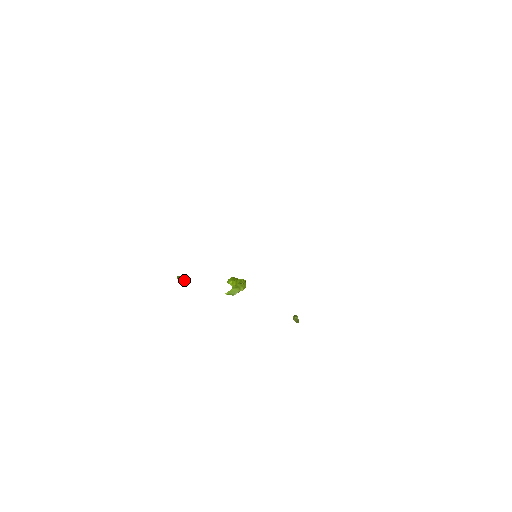
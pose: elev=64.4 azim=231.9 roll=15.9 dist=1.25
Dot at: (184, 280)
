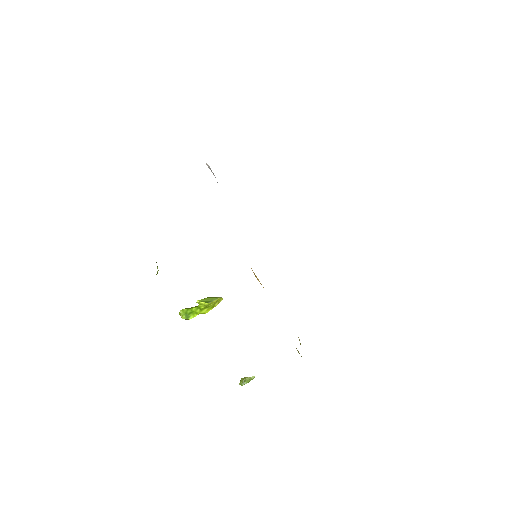
Dot at: (157, 266)
